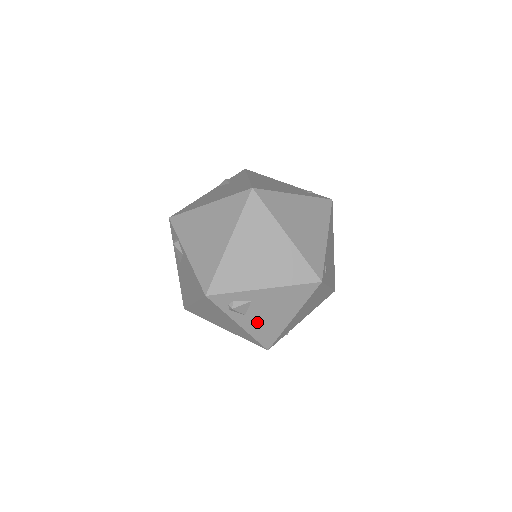
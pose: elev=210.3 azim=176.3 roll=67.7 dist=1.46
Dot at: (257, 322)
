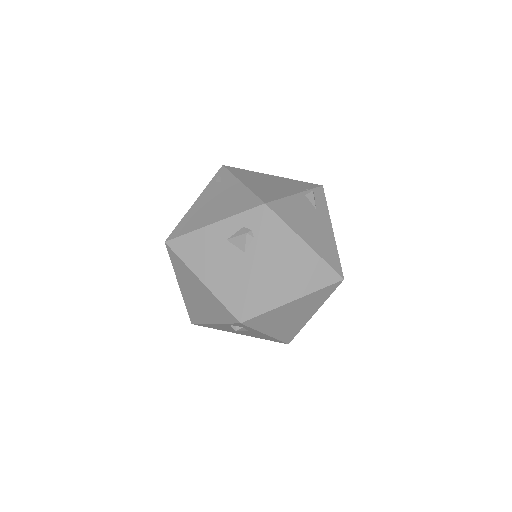
Dot at: (224, 327)
